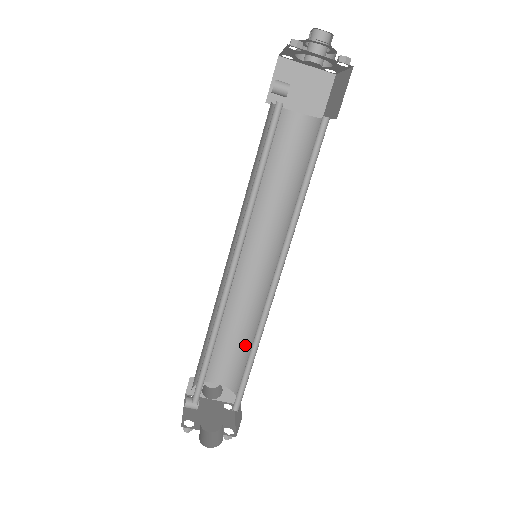
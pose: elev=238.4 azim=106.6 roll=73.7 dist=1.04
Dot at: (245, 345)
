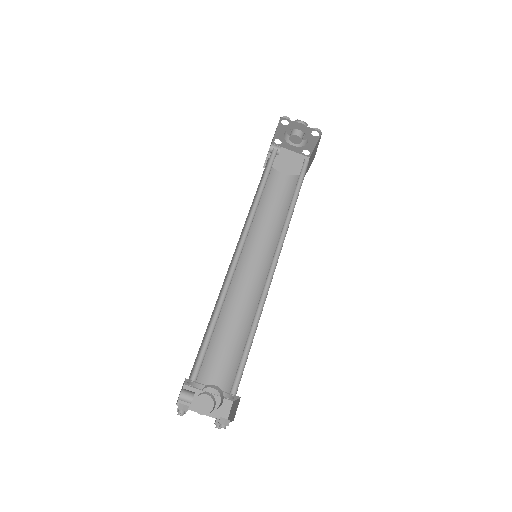
Dot at: (242, 347)
